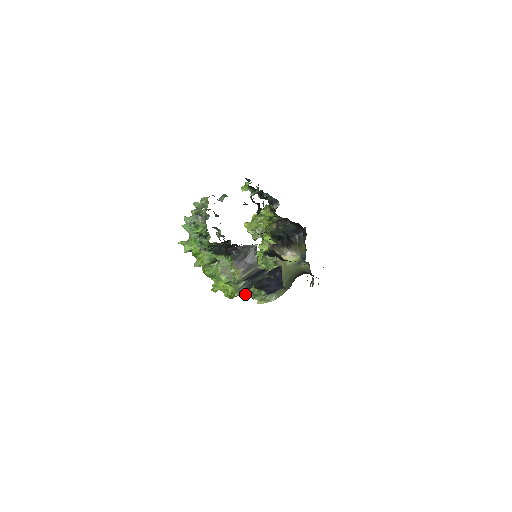
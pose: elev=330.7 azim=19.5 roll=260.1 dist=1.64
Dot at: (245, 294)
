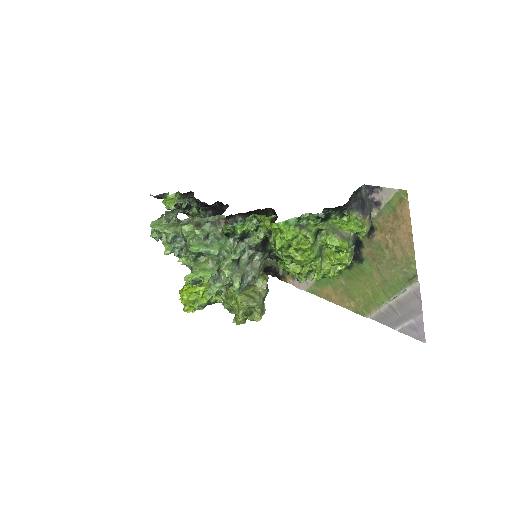
Dot at: occluded
